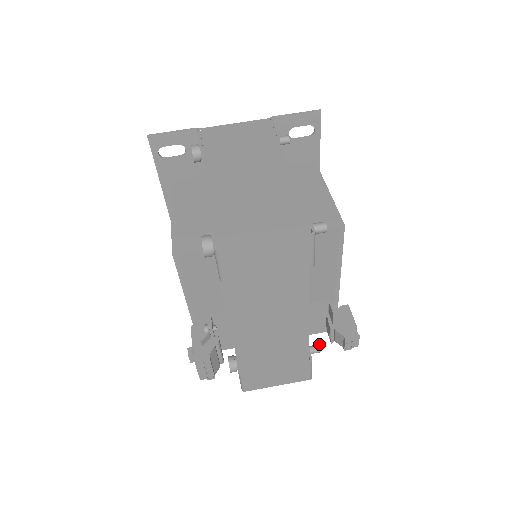
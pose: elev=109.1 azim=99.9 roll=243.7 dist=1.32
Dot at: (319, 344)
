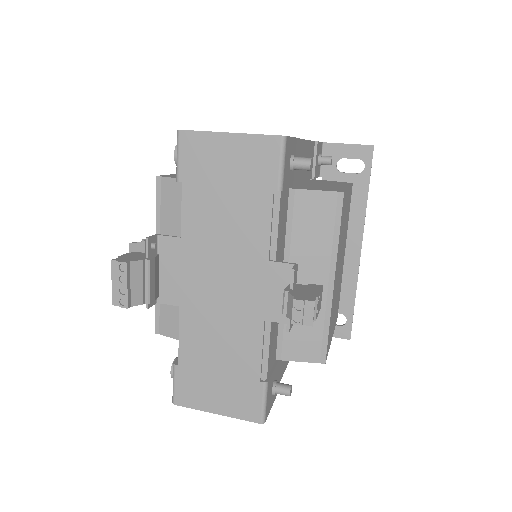
Dot at: occluded
